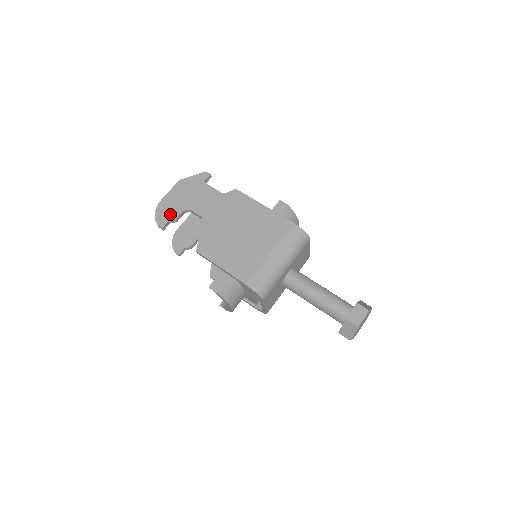
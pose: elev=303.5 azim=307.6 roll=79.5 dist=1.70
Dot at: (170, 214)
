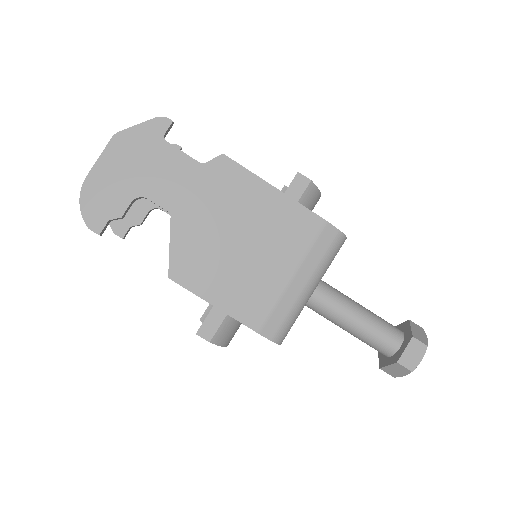
Dot at: (109, 207)
